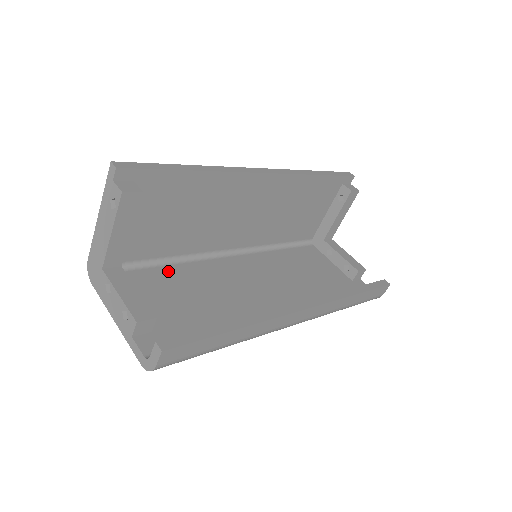
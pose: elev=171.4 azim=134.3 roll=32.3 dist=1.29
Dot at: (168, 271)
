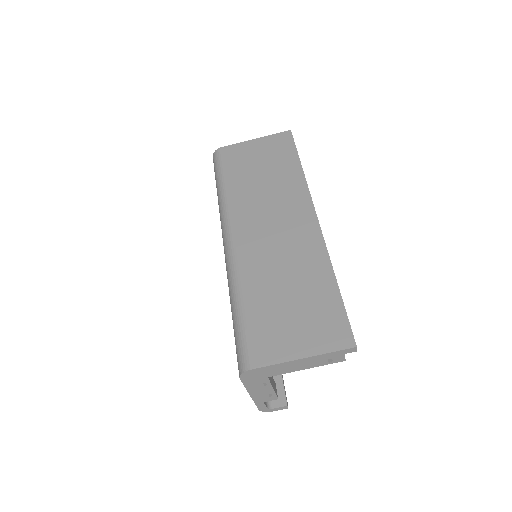
Dot at: occluded
